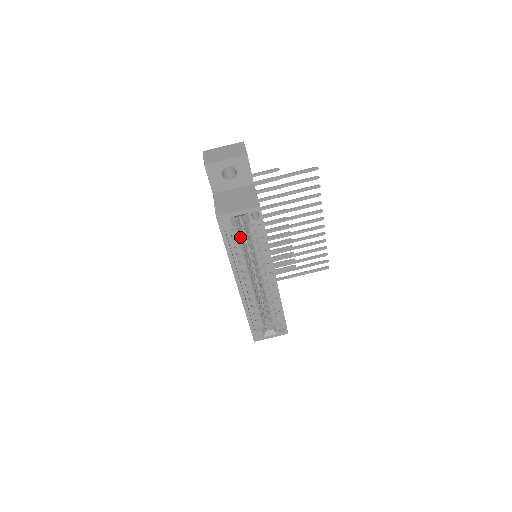
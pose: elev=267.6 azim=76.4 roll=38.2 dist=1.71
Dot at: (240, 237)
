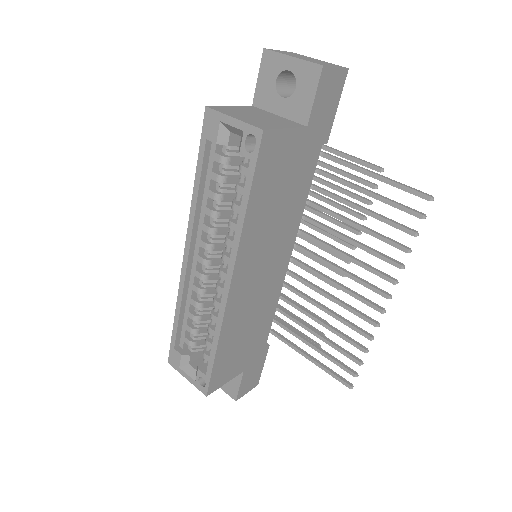
Dot at: (225, 177)
